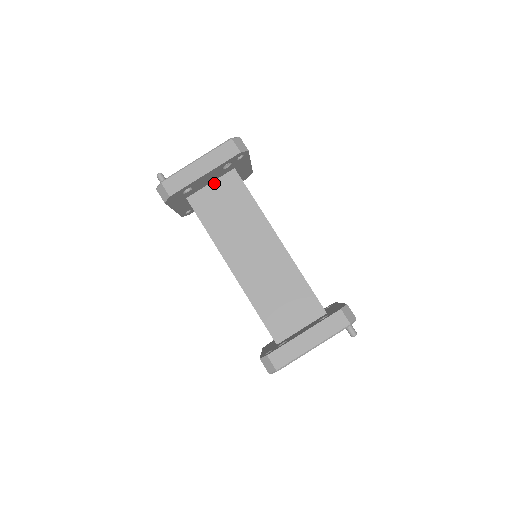
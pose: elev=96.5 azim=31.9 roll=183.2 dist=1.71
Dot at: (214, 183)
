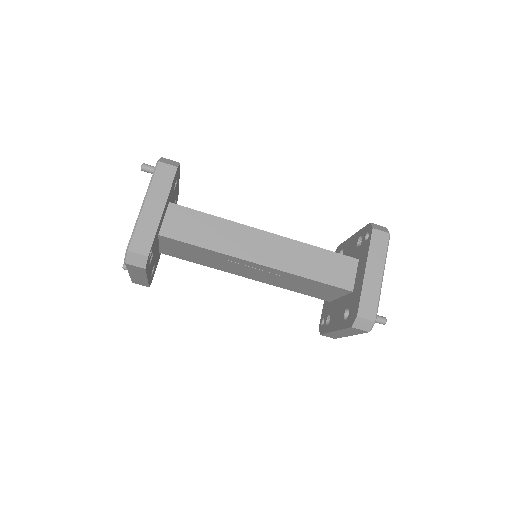
Dot at: (161, 244)
